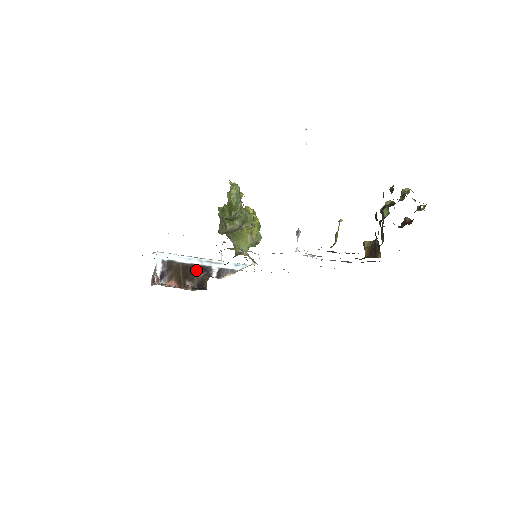
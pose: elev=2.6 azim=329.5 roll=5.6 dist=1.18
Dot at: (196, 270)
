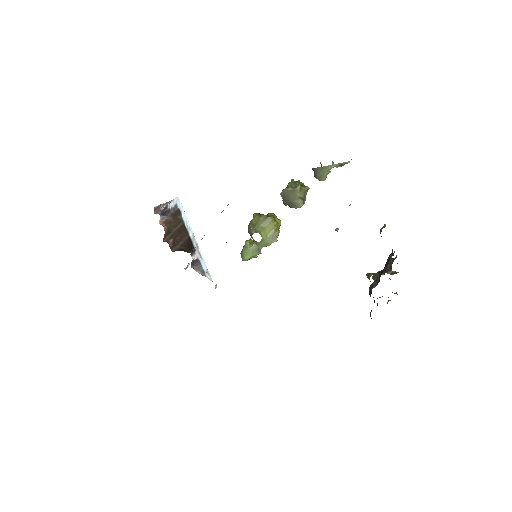
Dot at: (186, 239)
